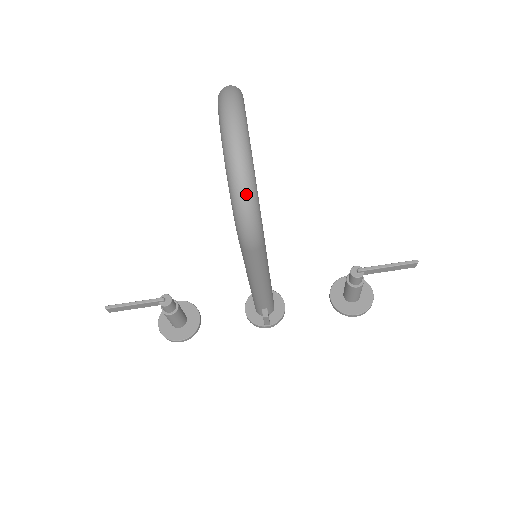
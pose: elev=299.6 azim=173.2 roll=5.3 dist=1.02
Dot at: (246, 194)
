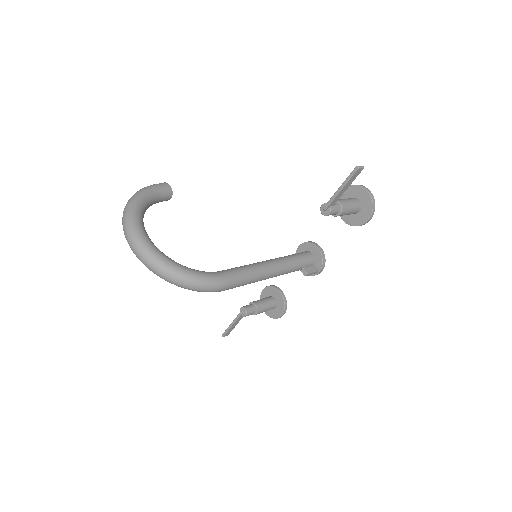
Dot at: (180, 282)
